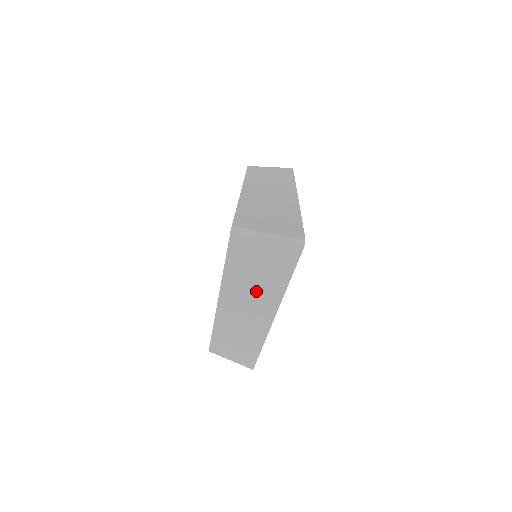
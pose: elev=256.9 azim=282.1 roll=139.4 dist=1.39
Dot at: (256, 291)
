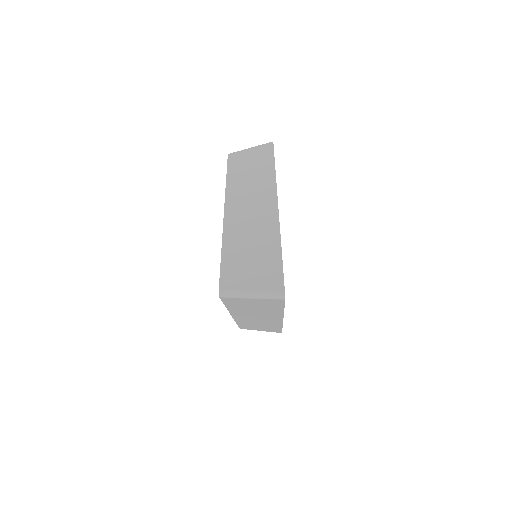
Dot at: (259, 312)
